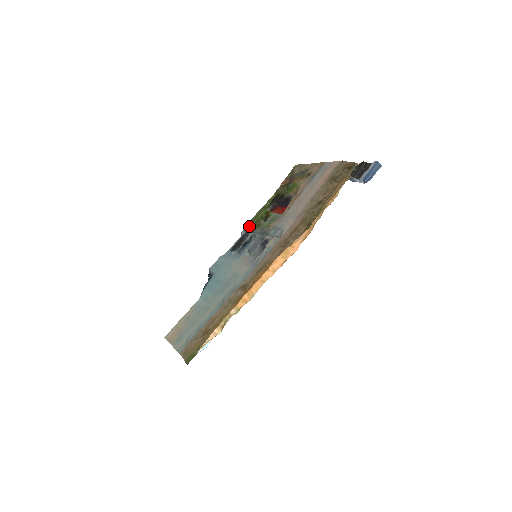
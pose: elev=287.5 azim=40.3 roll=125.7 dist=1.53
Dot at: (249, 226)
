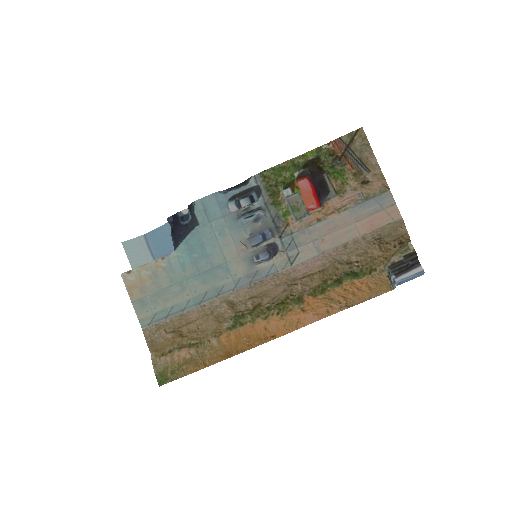
Dot at: (264, 181)
